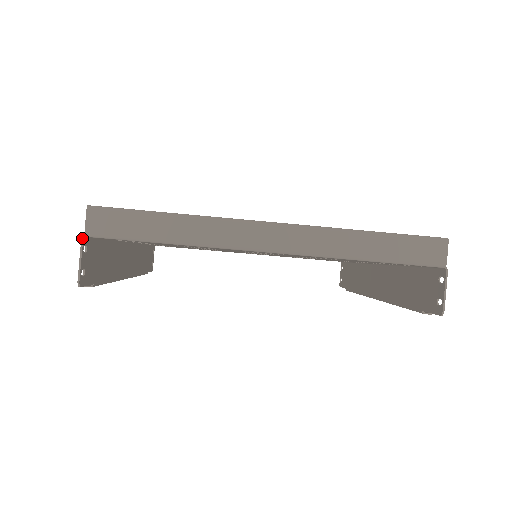
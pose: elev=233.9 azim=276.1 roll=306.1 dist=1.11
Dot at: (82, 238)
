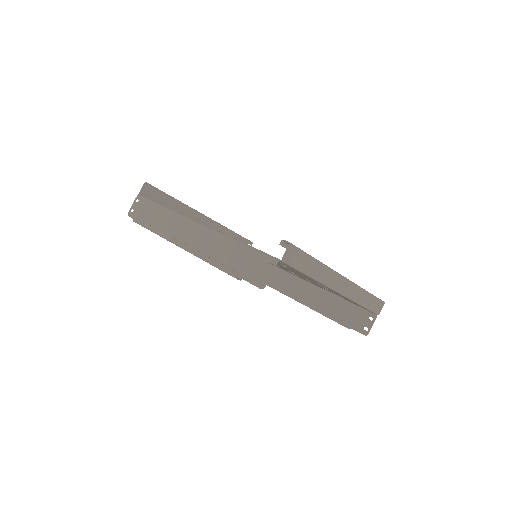
Dot at: occluded
